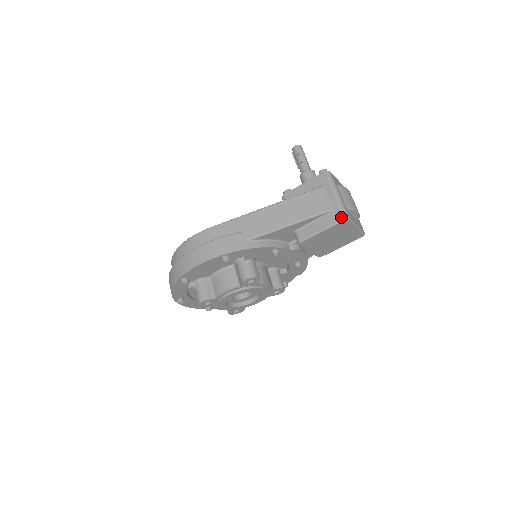
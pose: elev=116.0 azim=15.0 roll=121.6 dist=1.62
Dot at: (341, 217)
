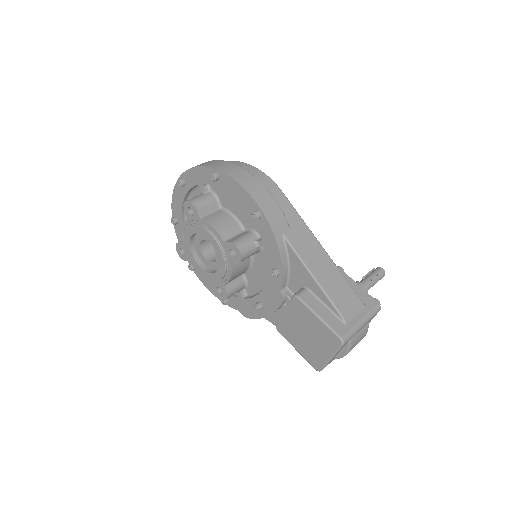
Dot at: (342, 334)
